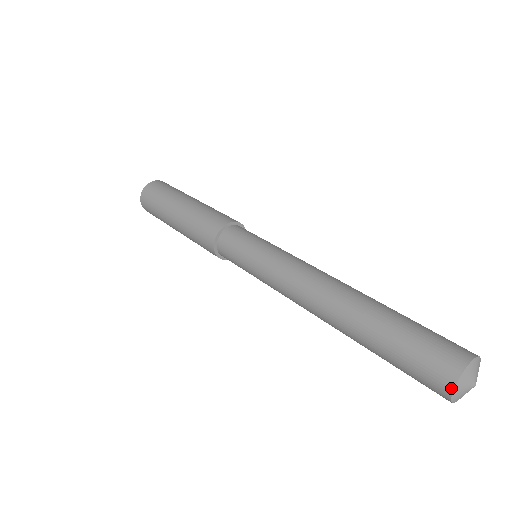
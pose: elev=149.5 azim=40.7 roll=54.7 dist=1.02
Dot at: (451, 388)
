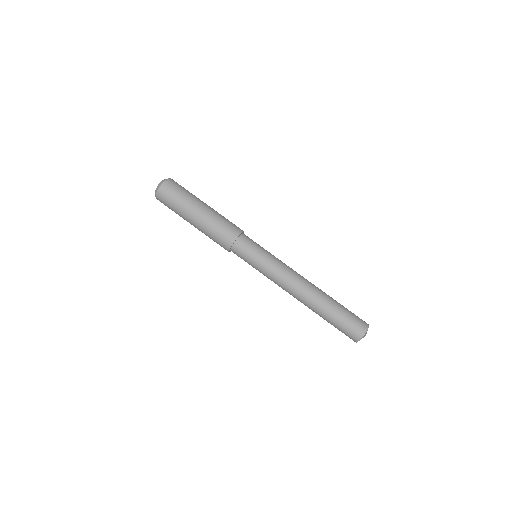
Dot at: occluded
